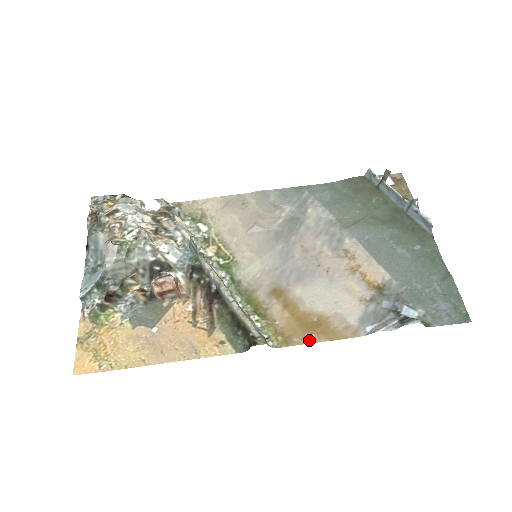
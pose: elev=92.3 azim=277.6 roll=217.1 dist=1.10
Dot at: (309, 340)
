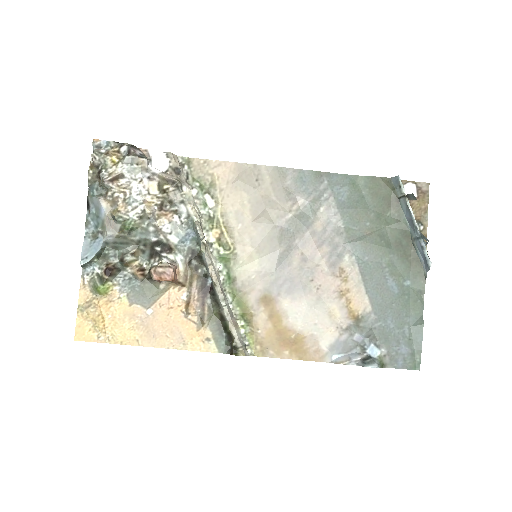
Dot at: (282, 355)
